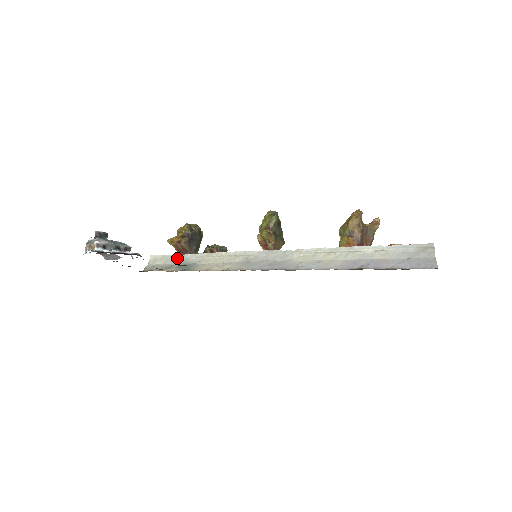
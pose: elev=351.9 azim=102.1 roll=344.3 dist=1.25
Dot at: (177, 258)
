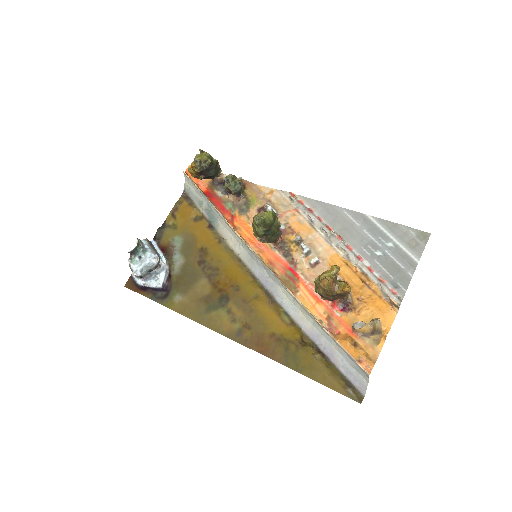
Dot at: (203, 196)
